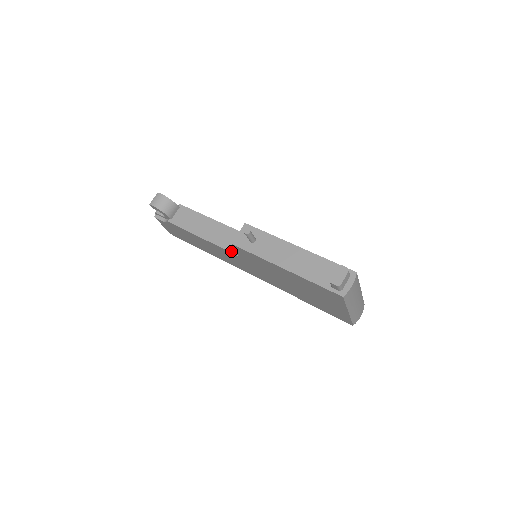
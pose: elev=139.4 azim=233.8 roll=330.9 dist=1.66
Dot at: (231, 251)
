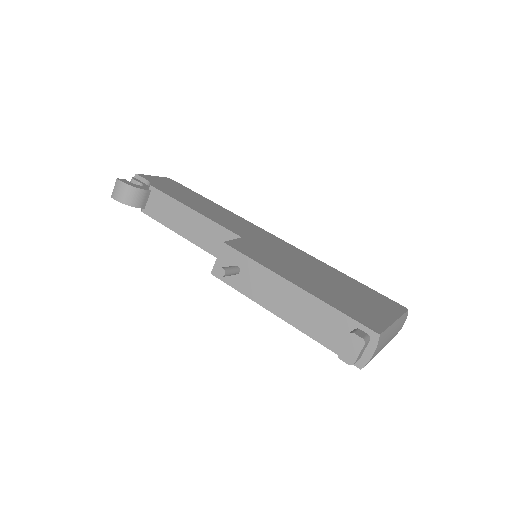
Dot at: occluded
